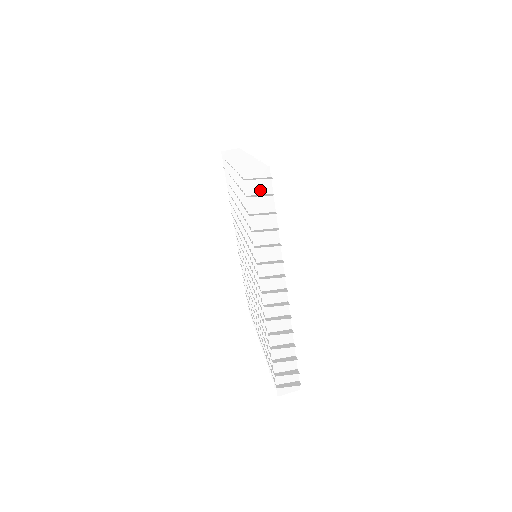
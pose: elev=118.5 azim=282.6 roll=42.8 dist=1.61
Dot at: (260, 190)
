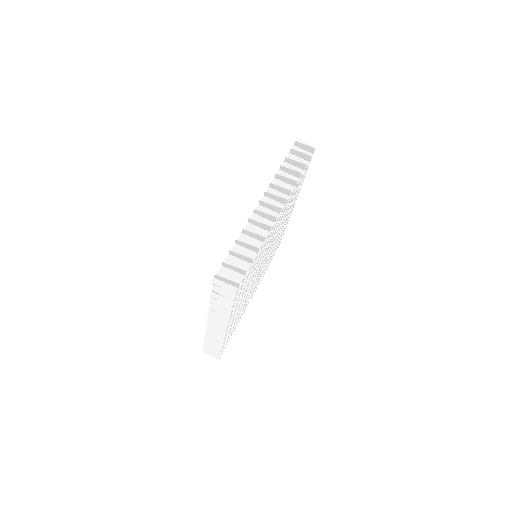
Dot at: occluded
